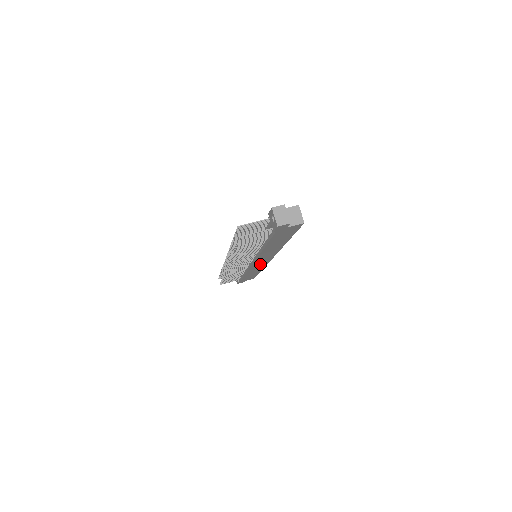
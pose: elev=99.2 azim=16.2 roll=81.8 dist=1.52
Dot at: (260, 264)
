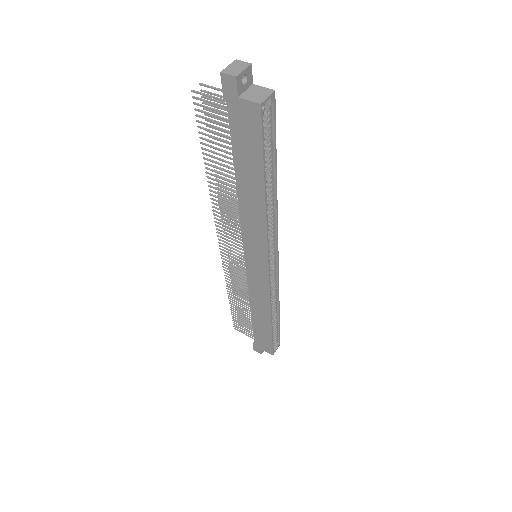
Dot at: (259, 279)
